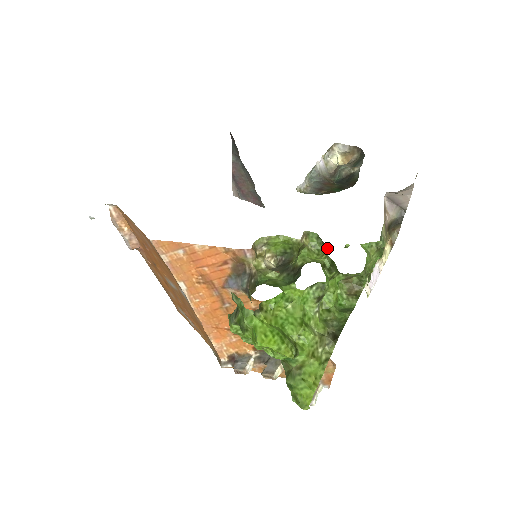
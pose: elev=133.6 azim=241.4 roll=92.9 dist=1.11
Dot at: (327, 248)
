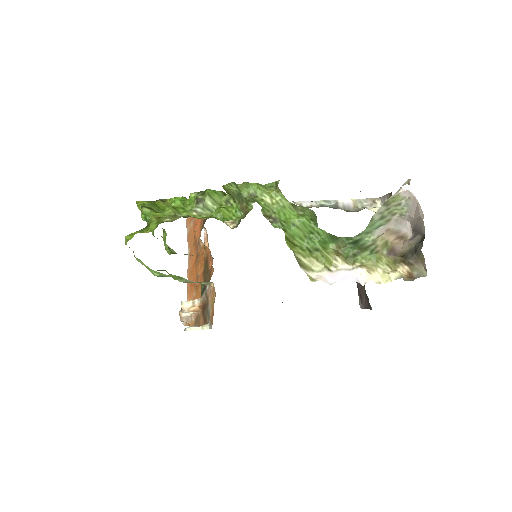
Dot at: occluded
